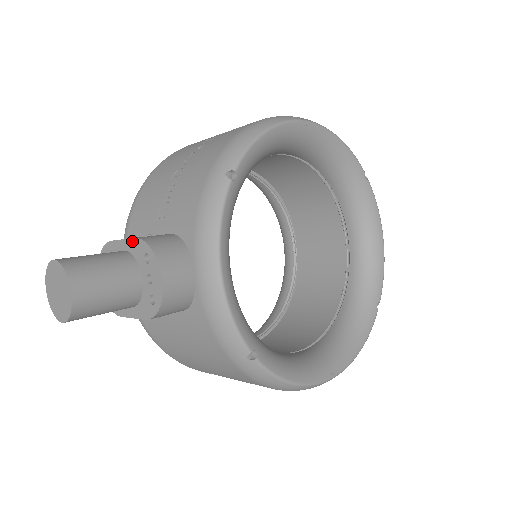
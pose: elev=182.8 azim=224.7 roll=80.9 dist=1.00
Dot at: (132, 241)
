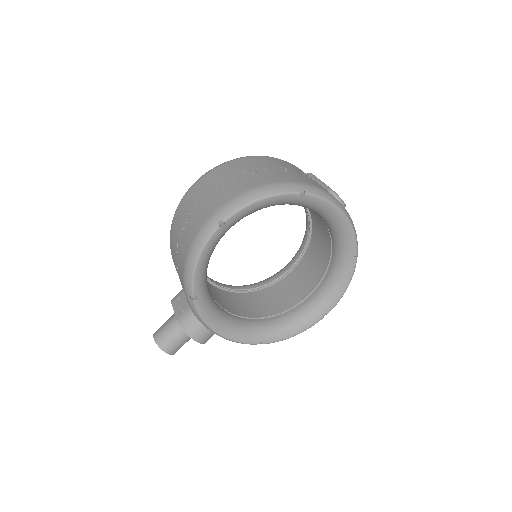
Dot at: (176, 318)
